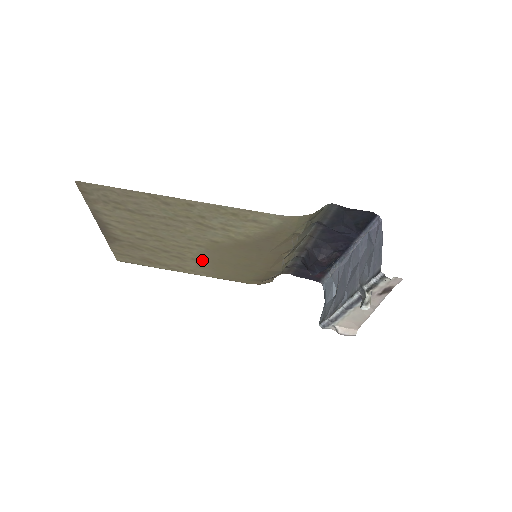
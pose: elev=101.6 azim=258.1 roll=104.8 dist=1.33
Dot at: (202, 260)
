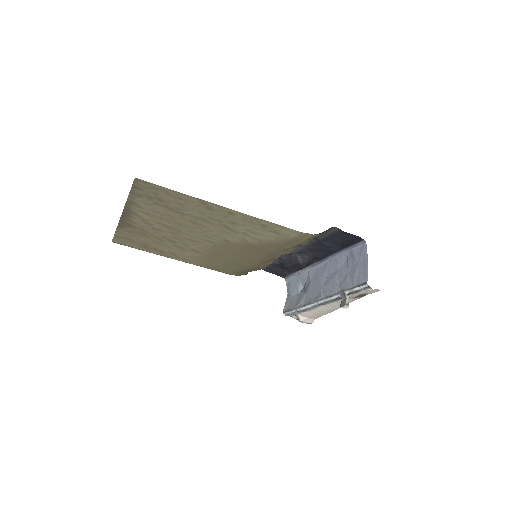
Dot at: (202, 252)
